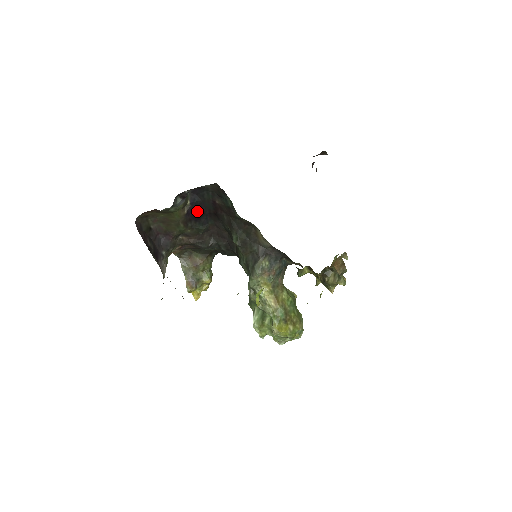
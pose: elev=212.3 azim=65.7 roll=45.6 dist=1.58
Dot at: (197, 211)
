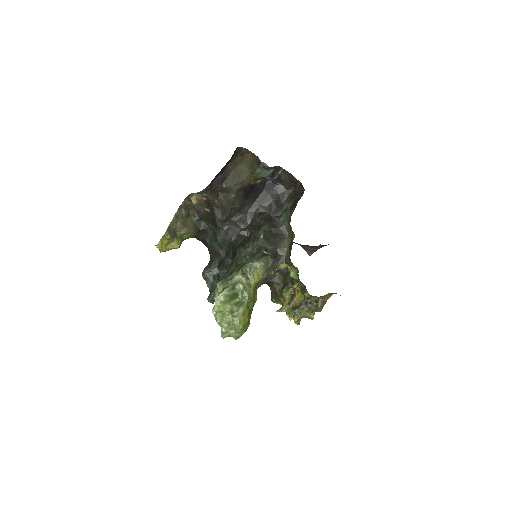
Dot at: (253, 192)
